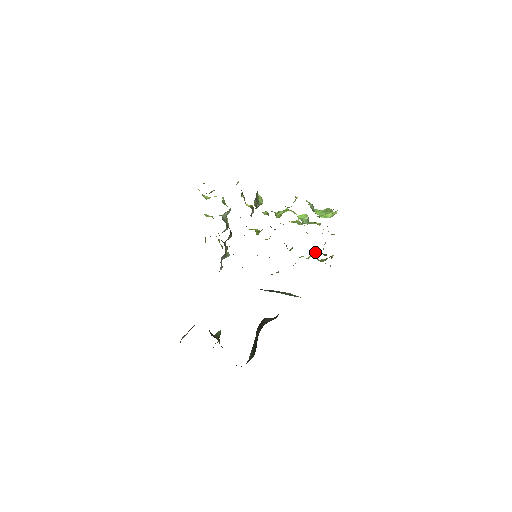
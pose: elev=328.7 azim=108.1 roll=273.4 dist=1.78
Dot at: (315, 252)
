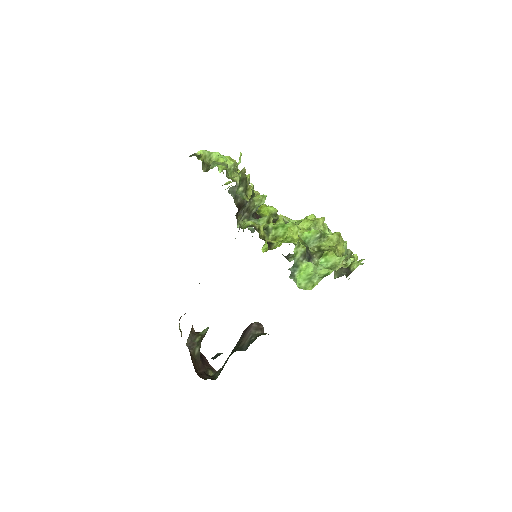
Dot at: occluded
